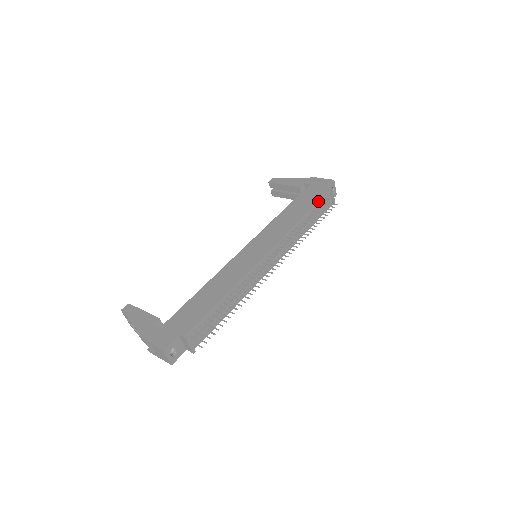
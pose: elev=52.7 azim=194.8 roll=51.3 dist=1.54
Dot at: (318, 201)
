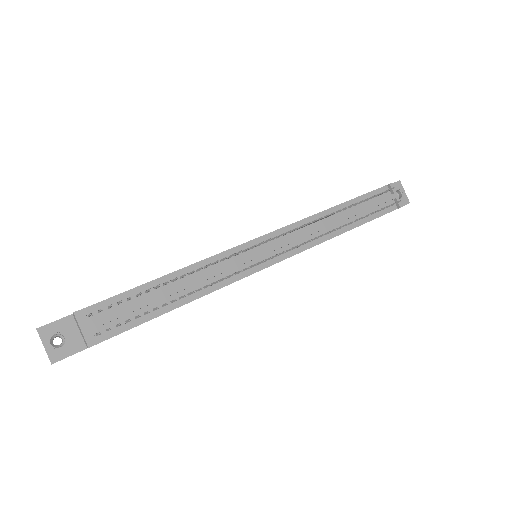
Dot at: (365, 194)
